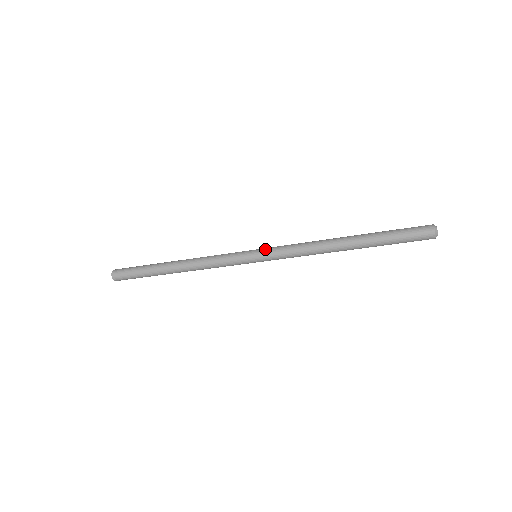
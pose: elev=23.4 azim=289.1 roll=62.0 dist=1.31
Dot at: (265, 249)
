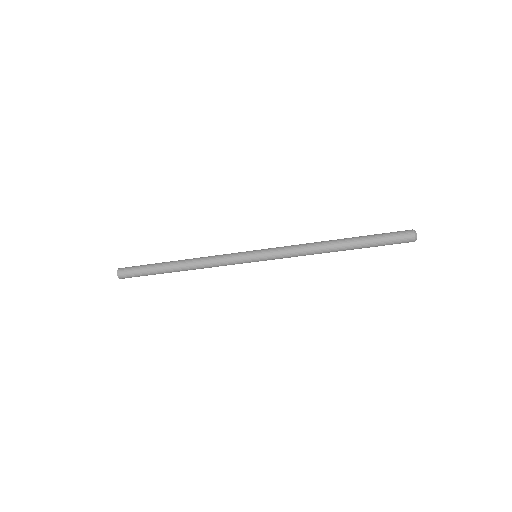
Dot at: (265, 253)
